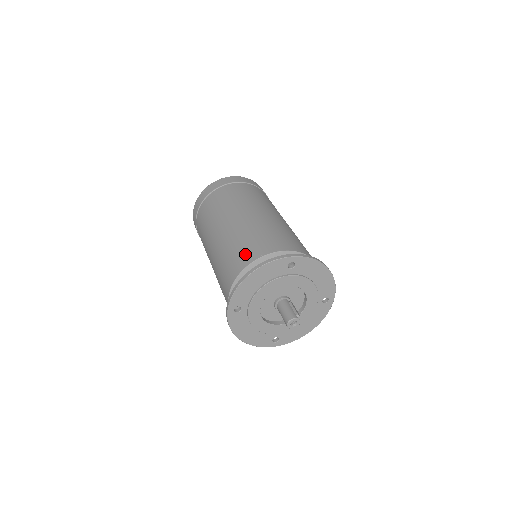
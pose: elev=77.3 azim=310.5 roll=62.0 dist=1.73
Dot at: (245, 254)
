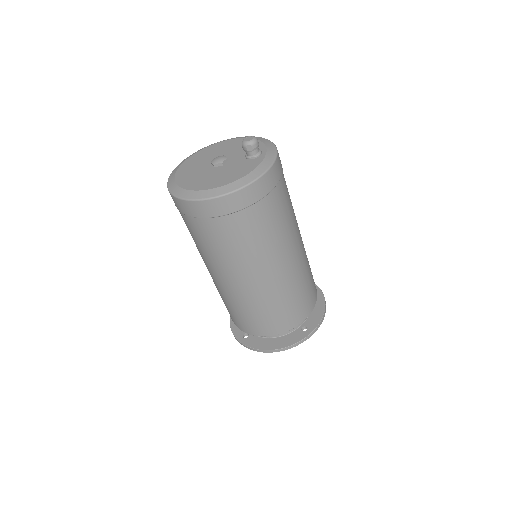
Dot at: (269, 326)
